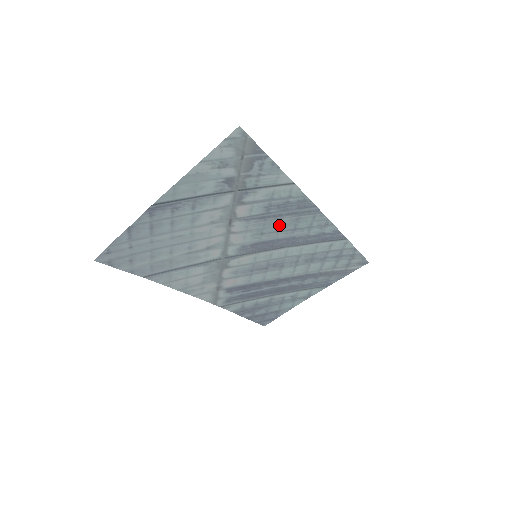
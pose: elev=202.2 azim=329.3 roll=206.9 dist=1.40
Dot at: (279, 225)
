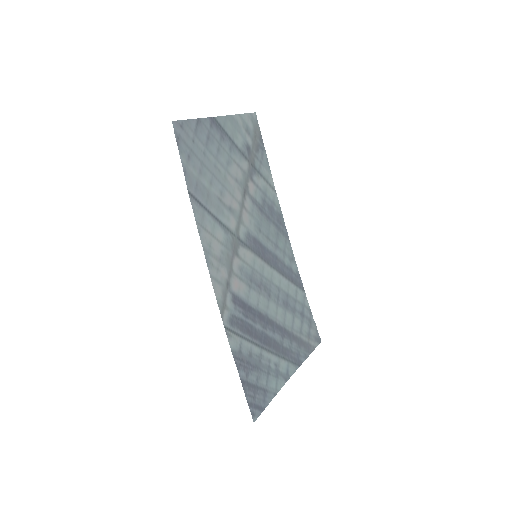
Dot at: (268, 230)
